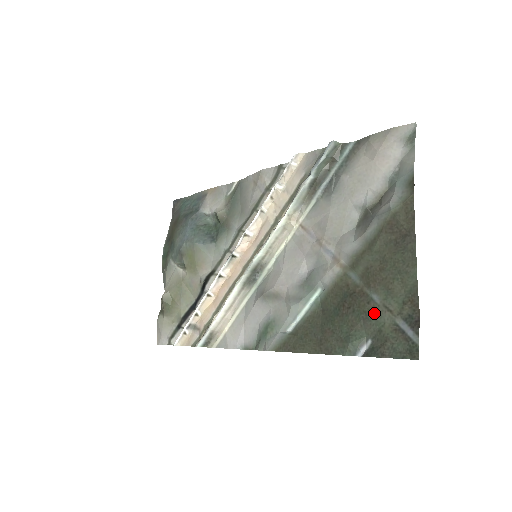
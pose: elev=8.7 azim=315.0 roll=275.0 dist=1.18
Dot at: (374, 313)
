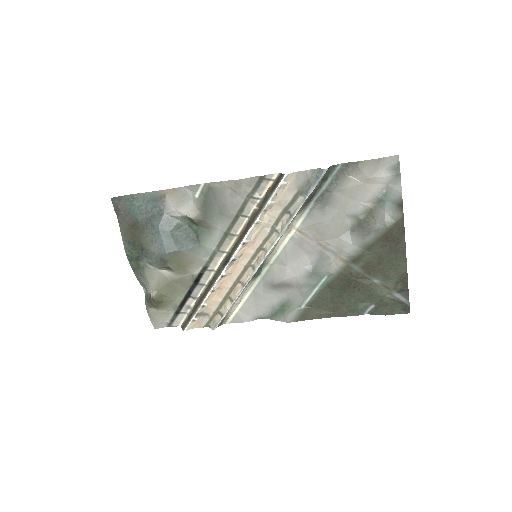
Dot at: (376, 291)
